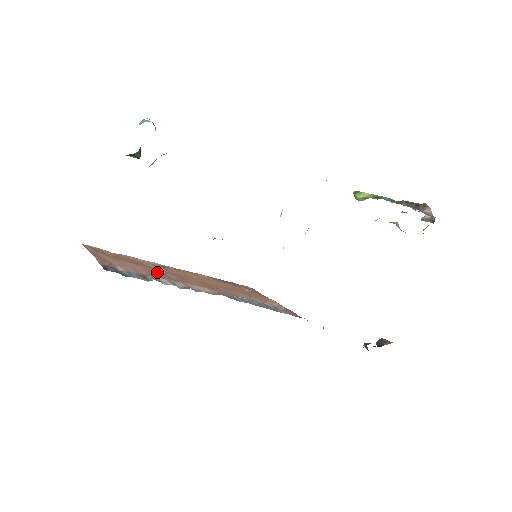
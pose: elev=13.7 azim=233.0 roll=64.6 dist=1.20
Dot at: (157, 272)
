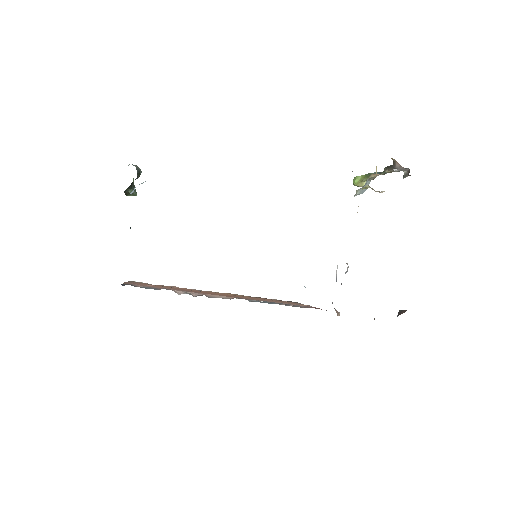
Dot at: (181, 289)
